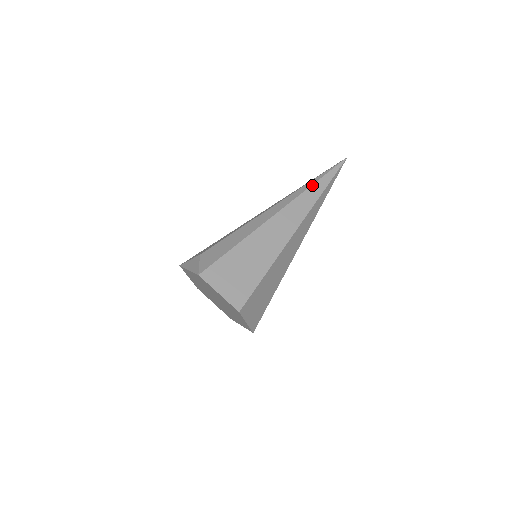
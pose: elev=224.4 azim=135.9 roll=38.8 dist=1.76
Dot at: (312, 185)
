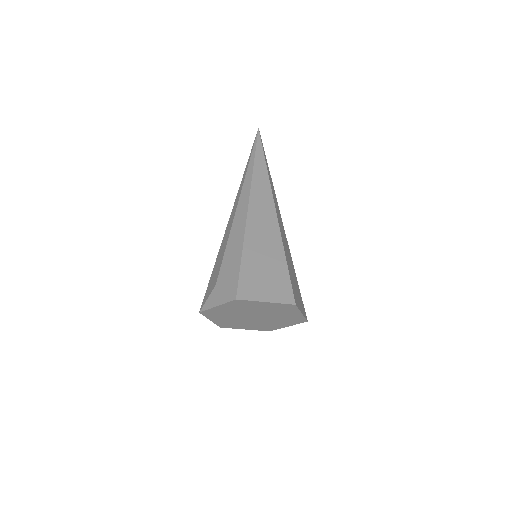
Dot at: (254, 165)
